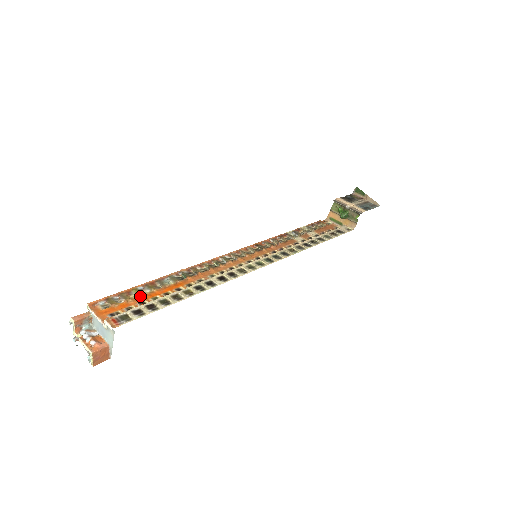
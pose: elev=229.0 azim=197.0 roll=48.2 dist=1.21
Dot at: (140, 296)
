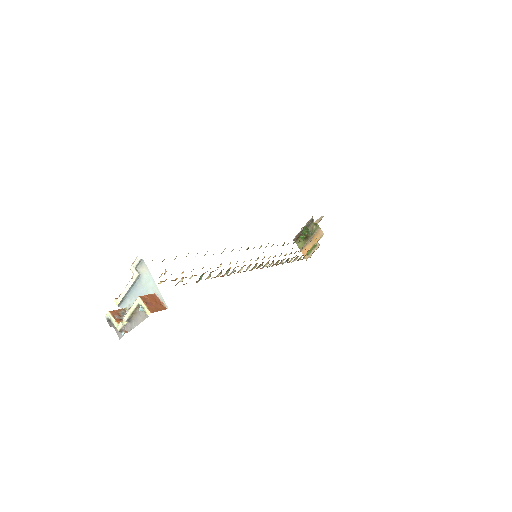
Dot at: occluded
